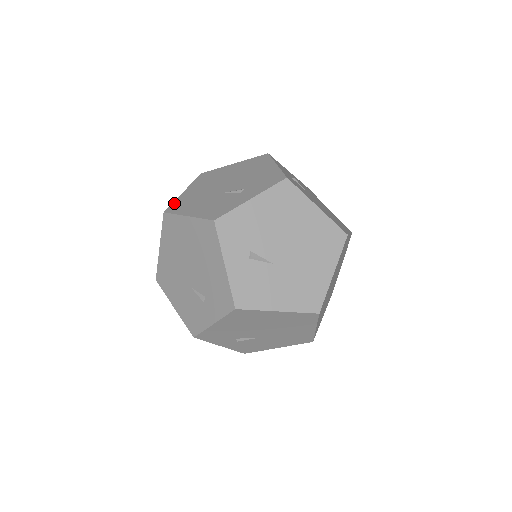
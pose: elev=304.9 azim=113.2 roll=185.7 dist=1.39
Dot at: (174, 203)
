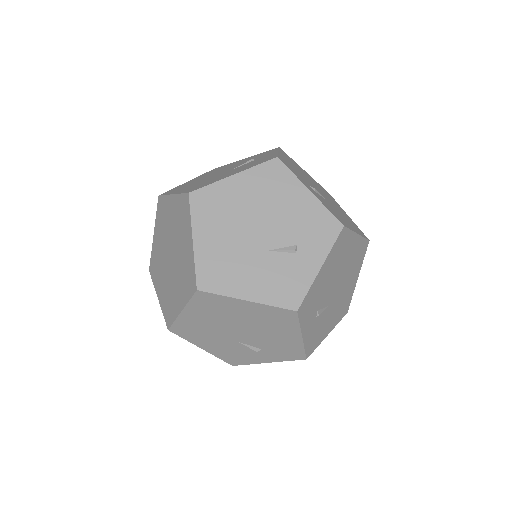
Dot at: occluded
